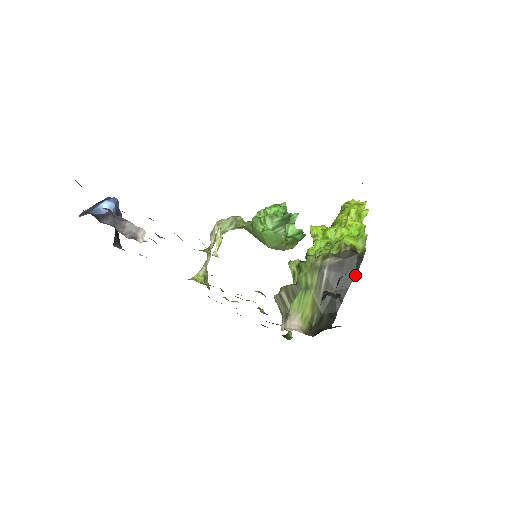
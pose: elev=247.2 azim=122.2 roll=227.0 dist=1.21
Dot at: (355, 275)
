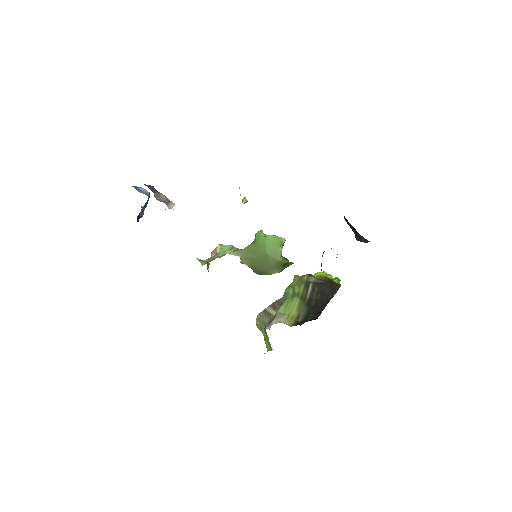
Dot at: occluded
